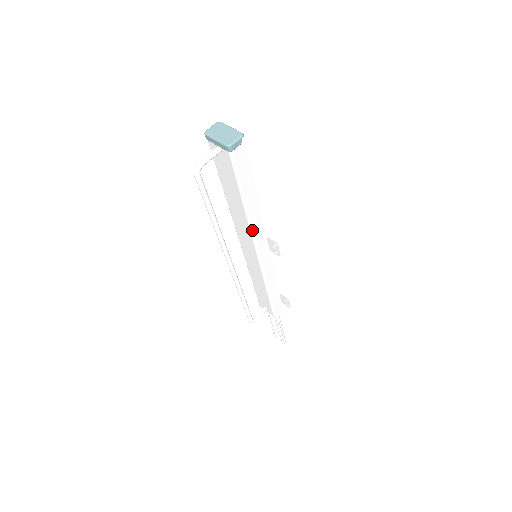
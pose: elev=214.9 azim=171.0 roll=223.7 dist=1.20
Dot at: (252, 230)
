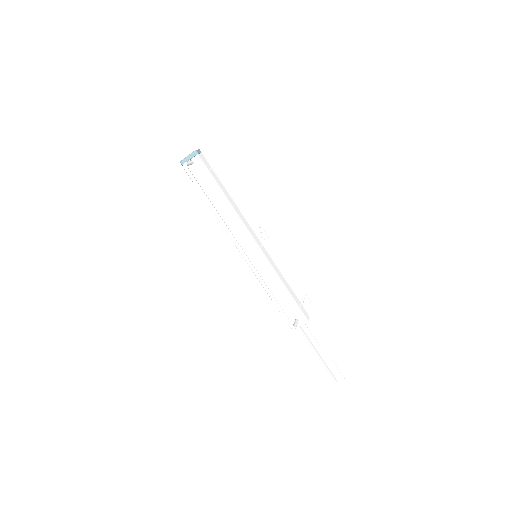
Dot at: (238, 216)
